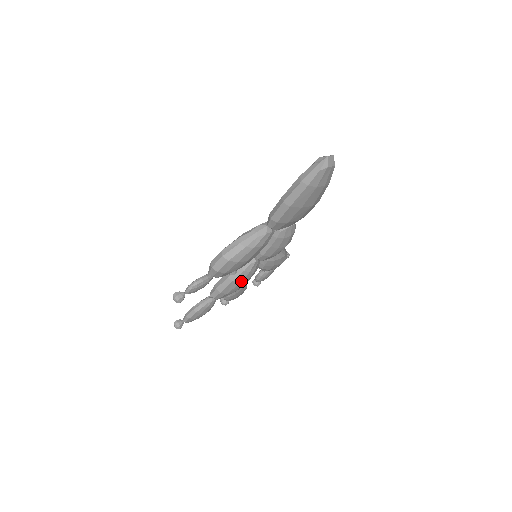
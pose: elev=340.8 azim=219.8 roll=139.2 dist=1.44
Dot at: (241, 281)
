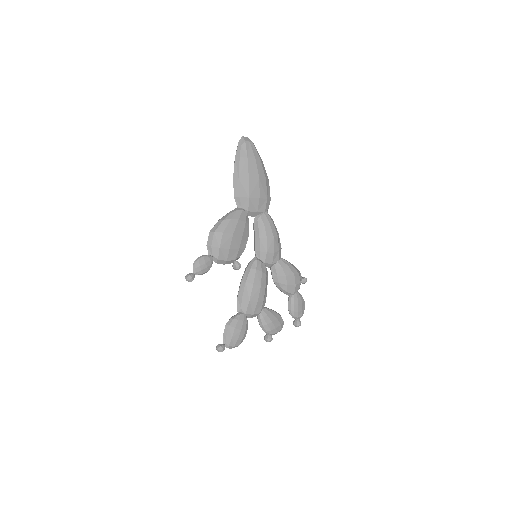
Dot at: (254, 281)
